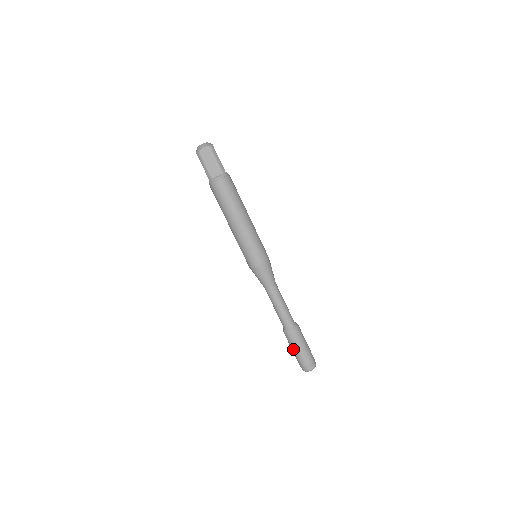
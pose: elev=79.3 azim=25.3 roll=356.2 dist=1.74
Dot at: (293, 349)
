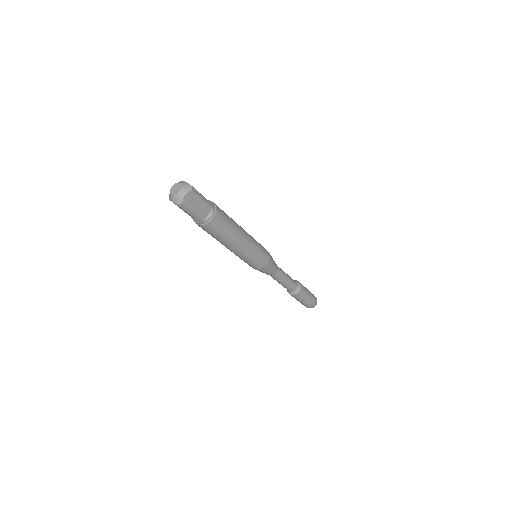
Dot at: occluded
